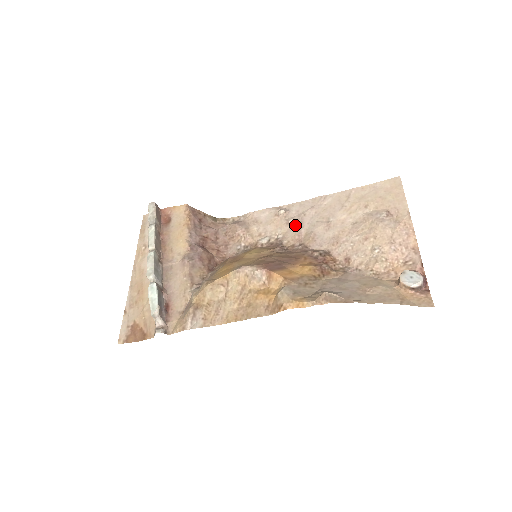
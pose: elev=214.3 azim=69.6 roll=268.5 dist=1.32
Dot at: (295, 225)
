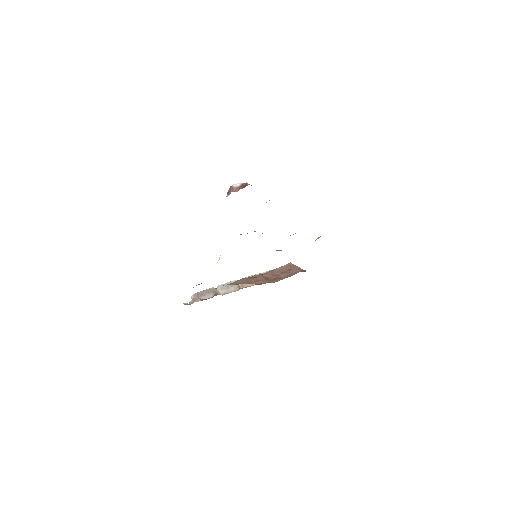
Dot at: occluded
